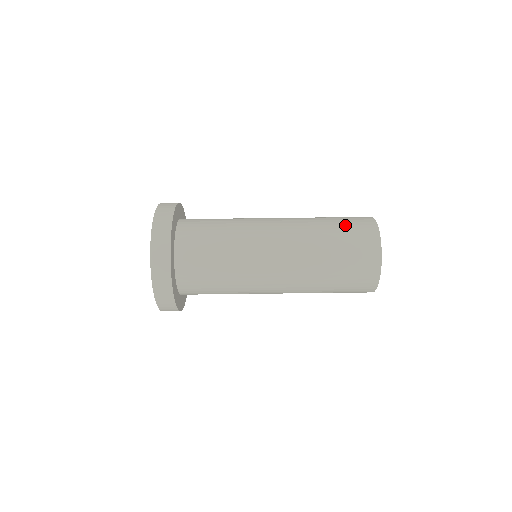
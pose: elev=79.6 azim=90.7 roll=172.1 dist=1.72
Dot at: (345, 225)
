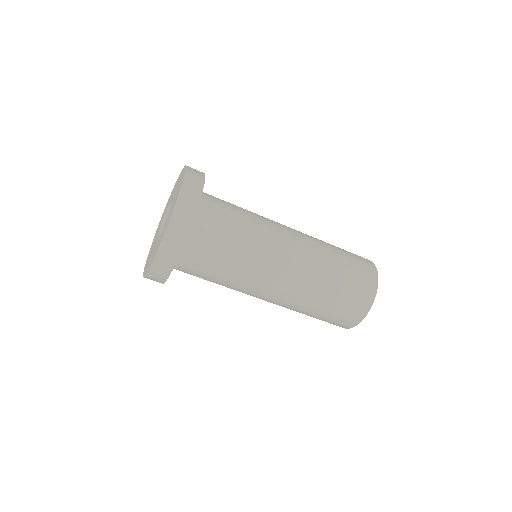
Dot at: (351, 258)
